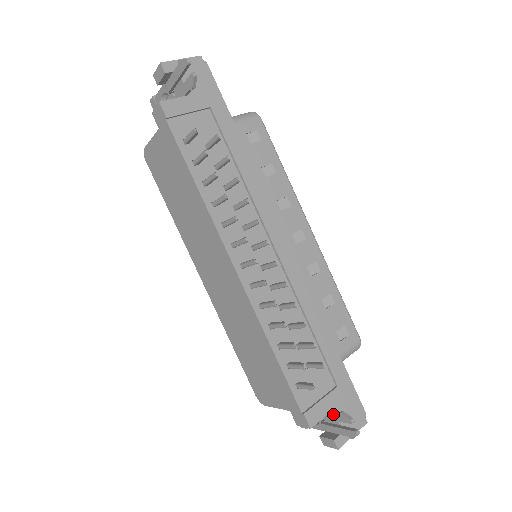
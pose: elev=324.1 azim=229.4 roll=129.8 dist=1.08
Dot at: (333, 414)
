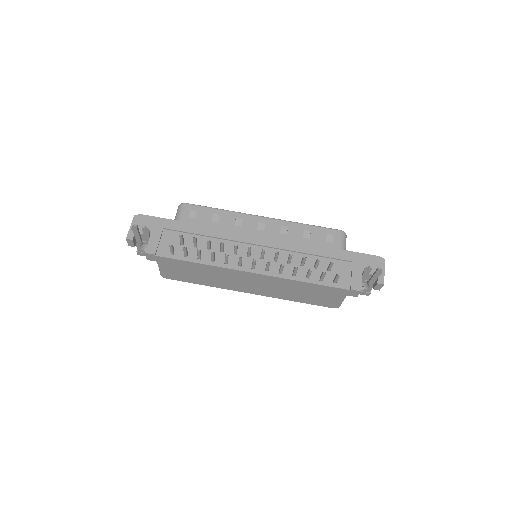
Dot at: (363, 274)
